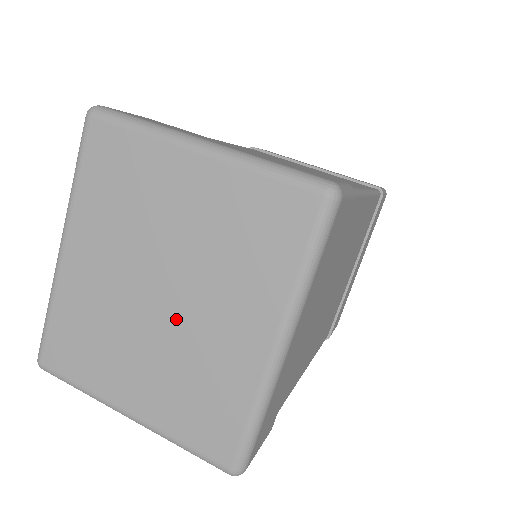
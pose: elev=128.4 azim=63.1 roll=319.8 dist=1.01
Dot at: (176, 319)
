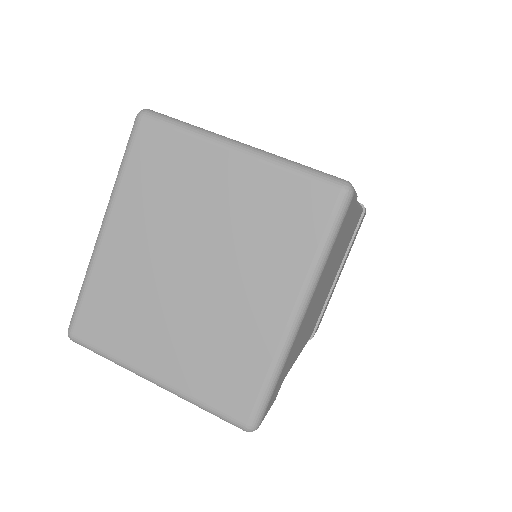
Dot at: (206, 292)
